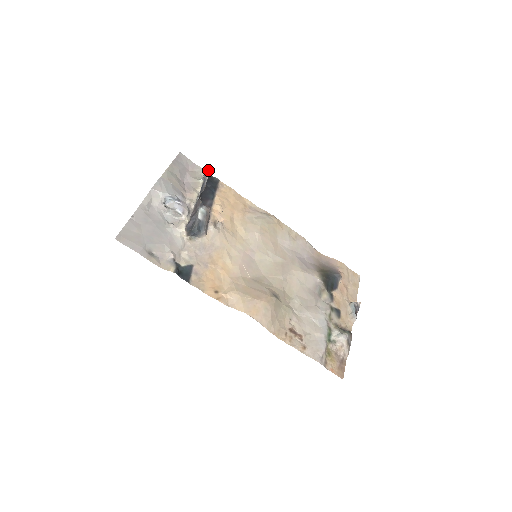
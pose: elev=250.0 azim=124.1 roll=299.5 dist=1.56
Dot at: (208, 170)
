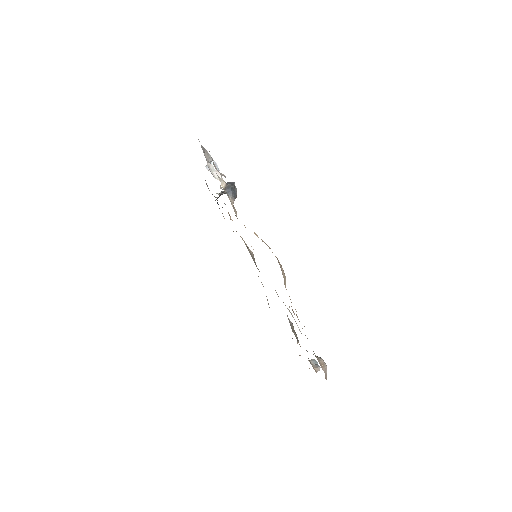
Dot at: occluded
